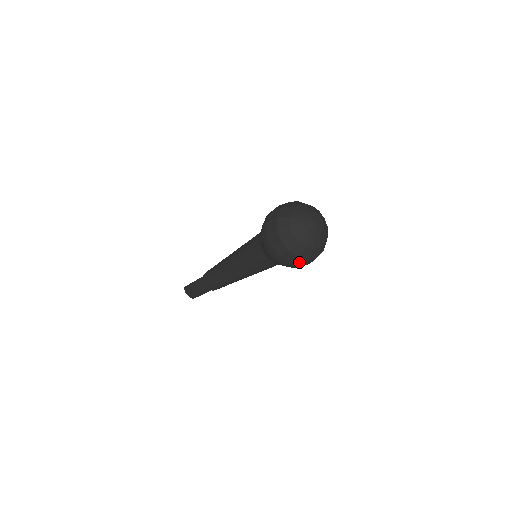
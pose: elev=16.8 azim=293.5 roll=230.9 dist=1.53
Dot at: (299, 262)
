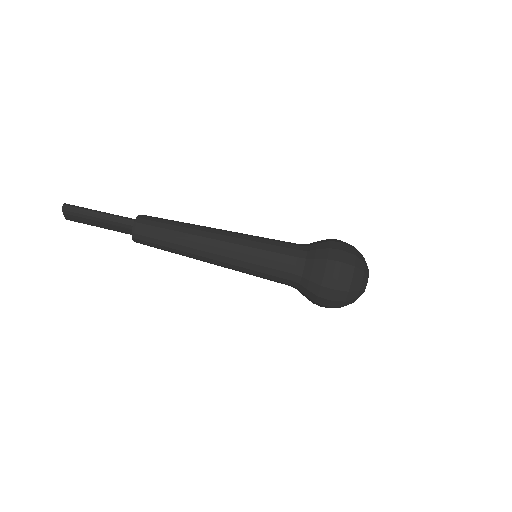
Dot at: occluded
